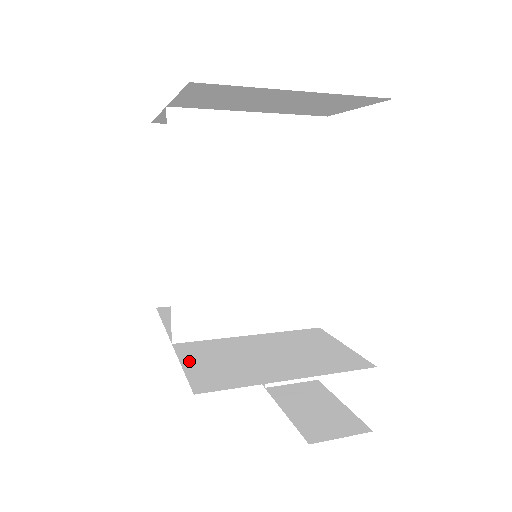
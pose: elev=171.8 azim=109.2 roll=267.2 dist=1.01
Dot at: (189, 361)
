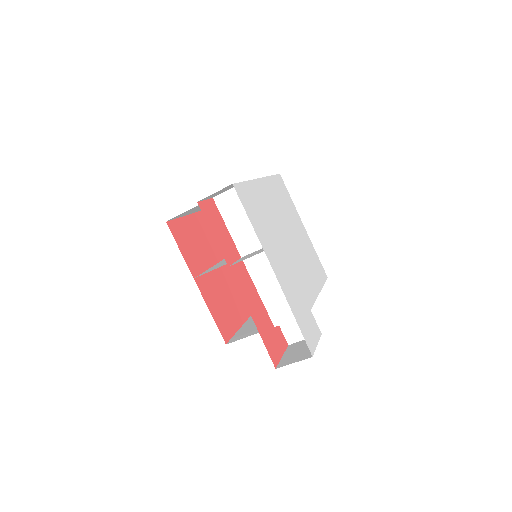
Dot at: occluded
